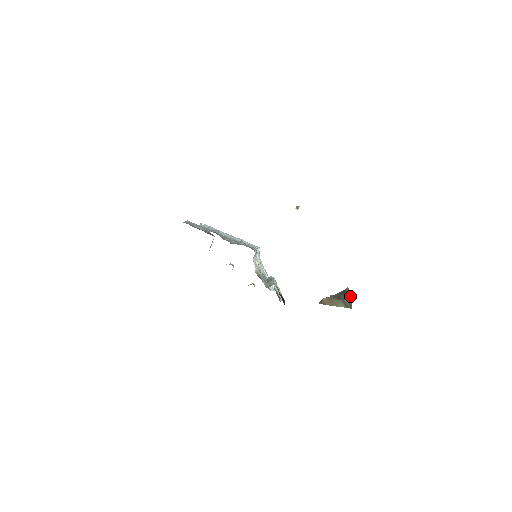
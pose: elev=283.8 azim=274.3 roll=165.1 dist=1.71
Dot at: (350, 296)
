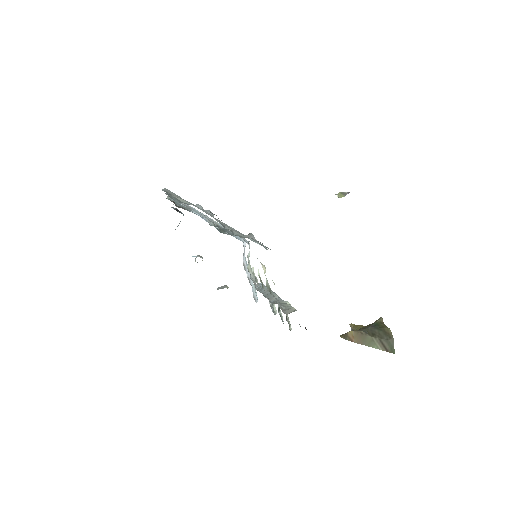
Dot at: (390, 334)
